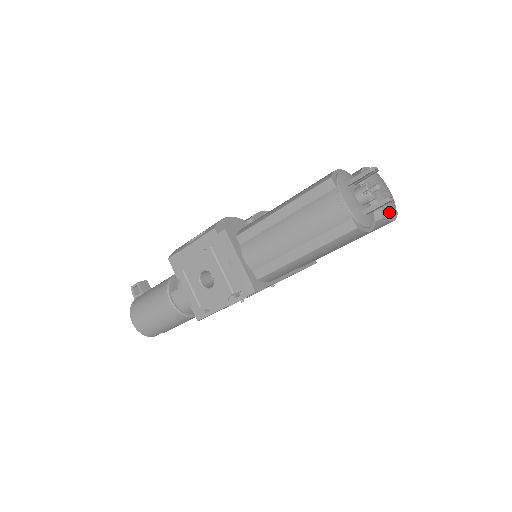
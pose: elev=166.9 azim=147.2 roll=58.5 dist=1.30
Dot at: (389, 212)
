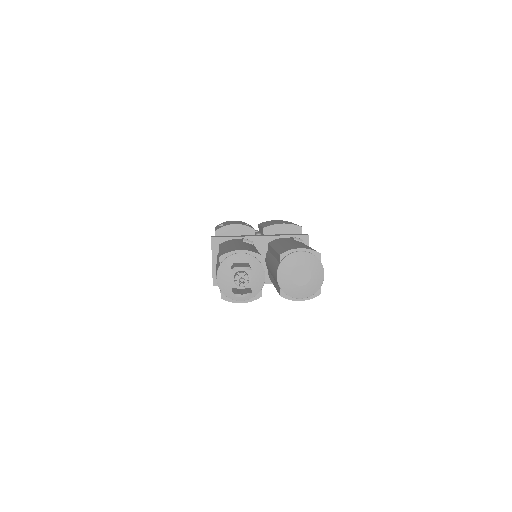
Dot at: (292, 294)
